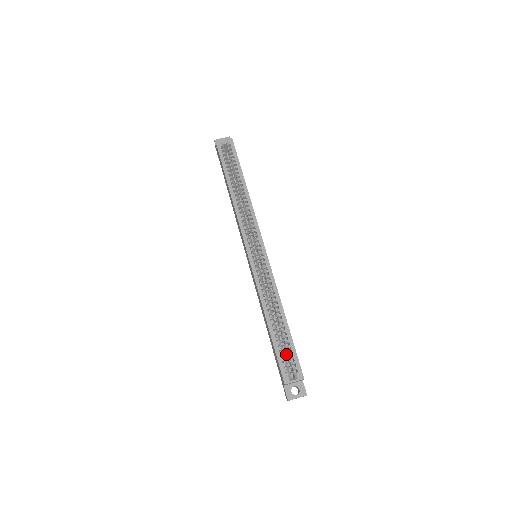
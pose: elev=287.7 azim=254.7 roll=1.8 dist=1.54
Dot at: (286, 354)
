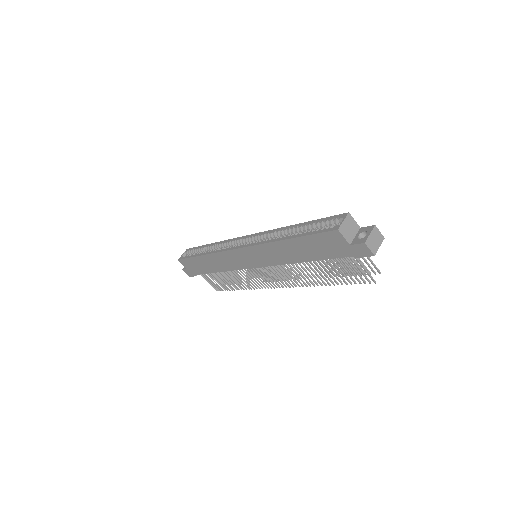
Dot at: occluded
